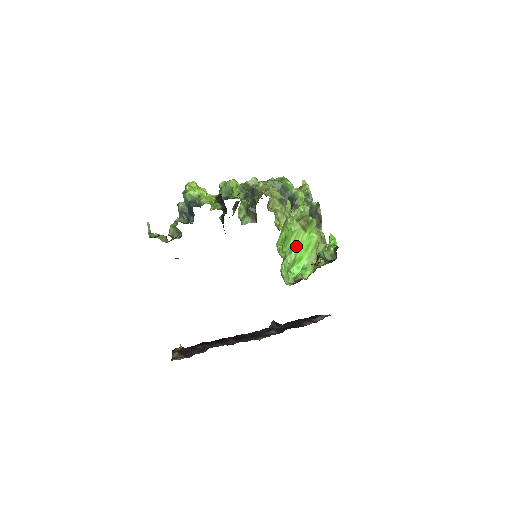
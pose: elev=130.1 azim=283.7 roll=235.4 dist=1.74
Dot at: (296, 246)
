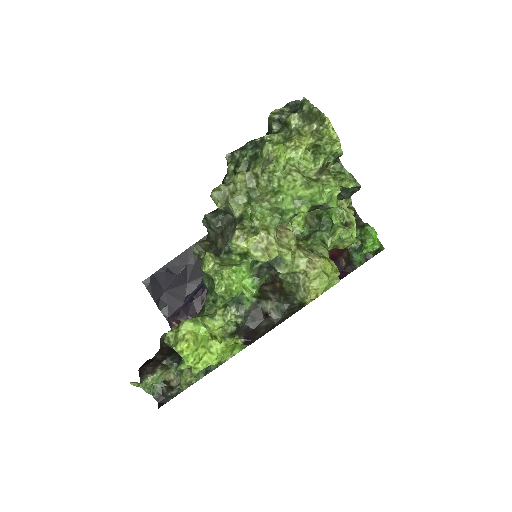
Dot at: occluded
